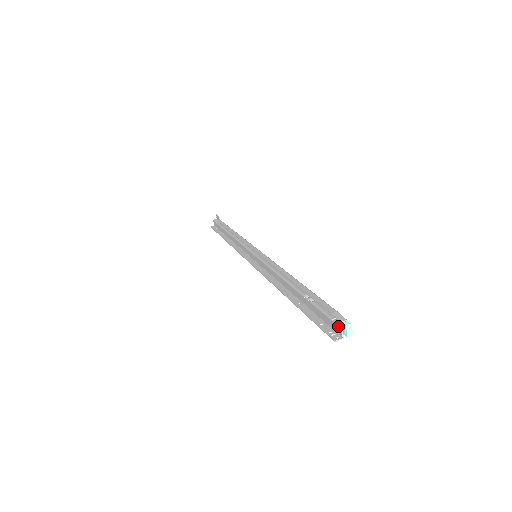
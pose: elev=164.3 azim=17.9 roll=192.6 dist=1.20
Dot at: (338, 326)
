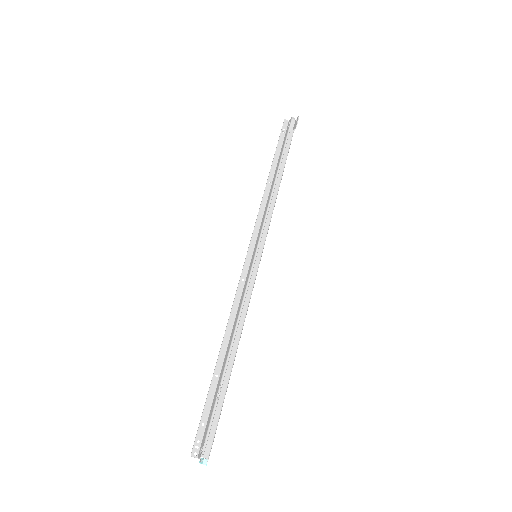
Dot at: occluded
